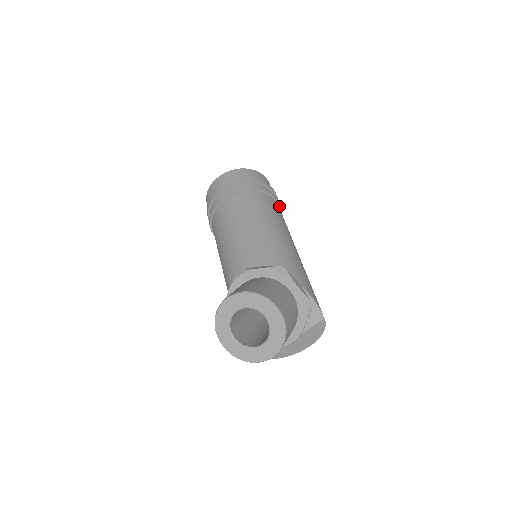
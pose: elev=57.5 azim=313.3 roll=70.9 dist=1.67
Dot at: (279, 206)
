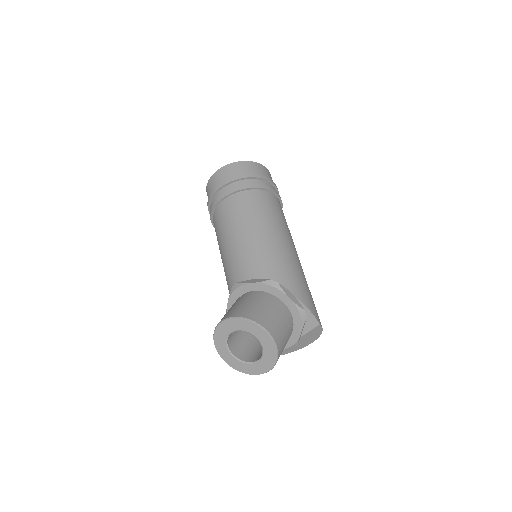
Dot at: (277, 197)
